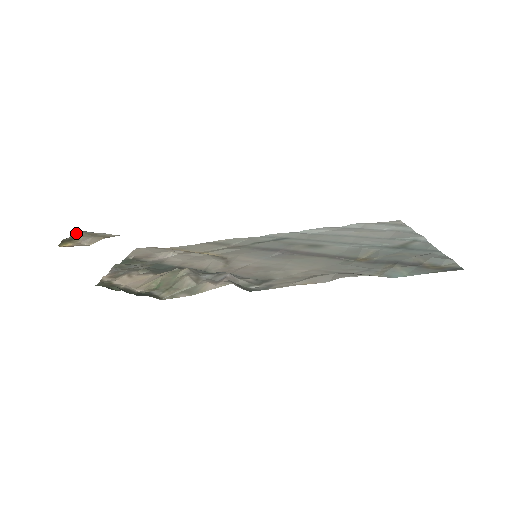
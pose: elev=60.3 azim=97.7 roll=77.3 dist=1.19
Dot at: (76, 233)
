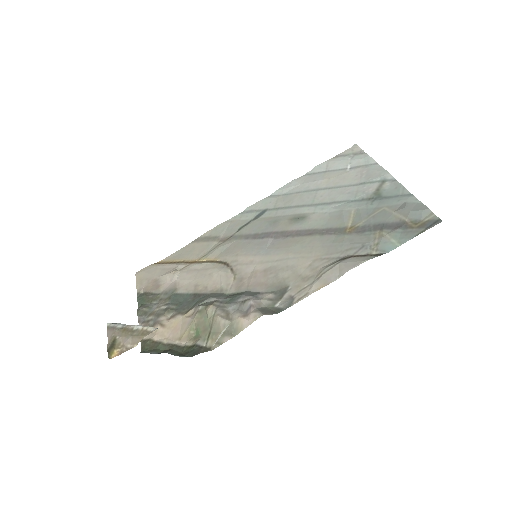
Dot at: (109, 331)
